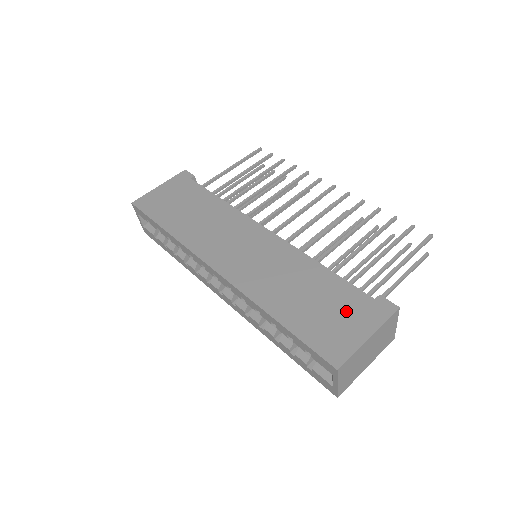
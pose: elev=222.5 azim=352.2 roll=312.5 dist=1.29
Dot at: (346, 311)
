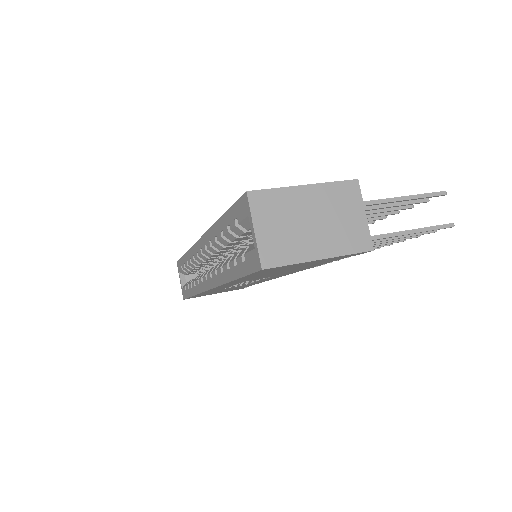
Dot at: occluded
